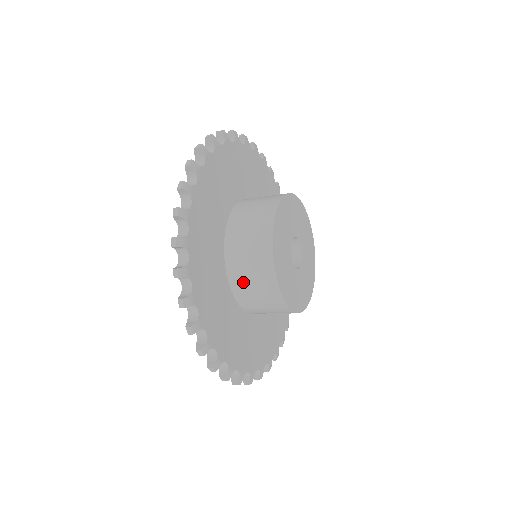
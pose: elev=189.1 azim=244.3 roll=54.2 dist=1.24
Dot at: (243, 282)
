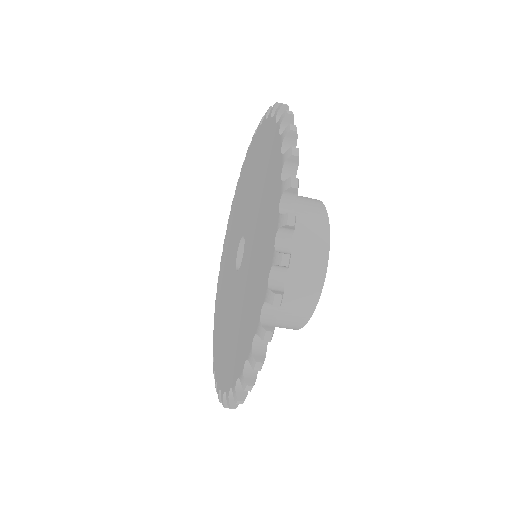
Dot at: occluded
